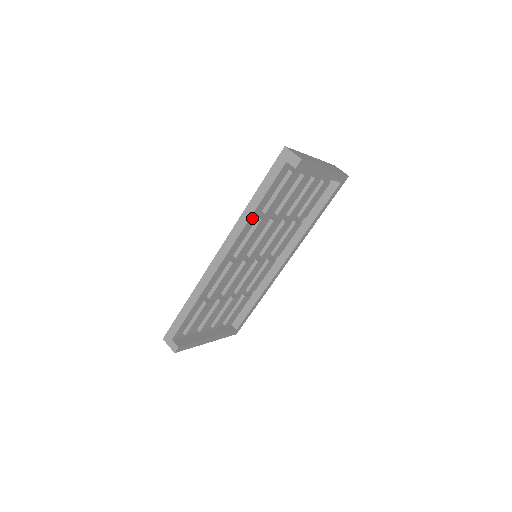
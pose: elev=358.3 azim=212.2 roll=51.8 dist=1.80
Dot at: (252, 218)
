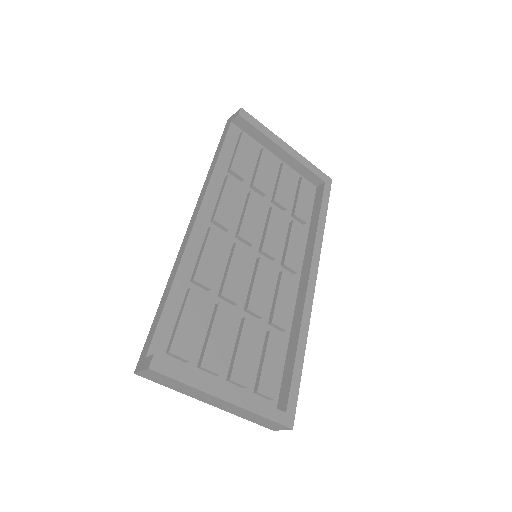
Dot at: (216, 175)
